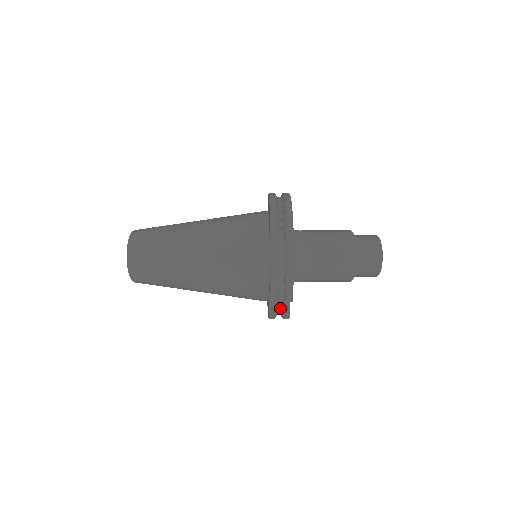
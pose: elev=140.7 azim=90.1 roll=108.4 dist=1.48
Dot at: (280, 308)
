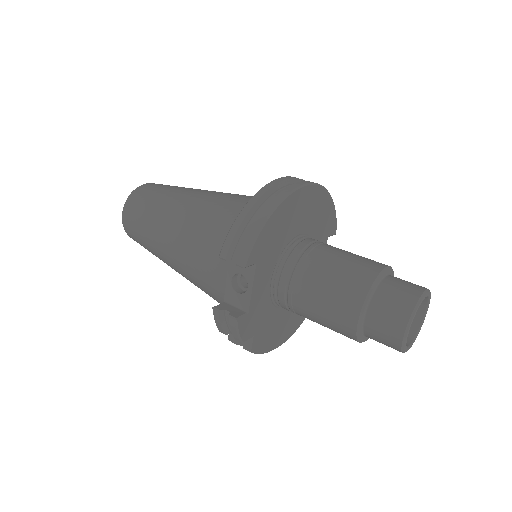
Dot at: (236, 308)
